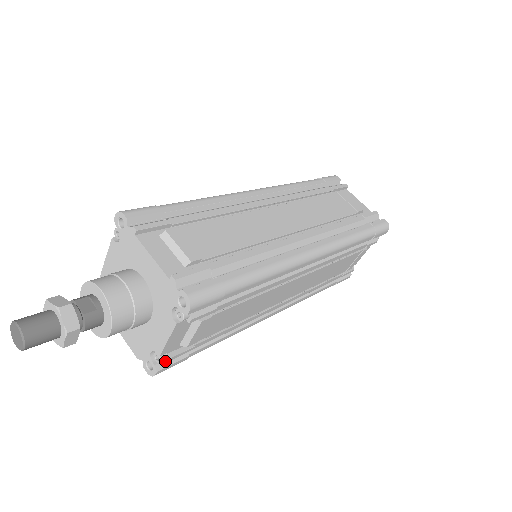
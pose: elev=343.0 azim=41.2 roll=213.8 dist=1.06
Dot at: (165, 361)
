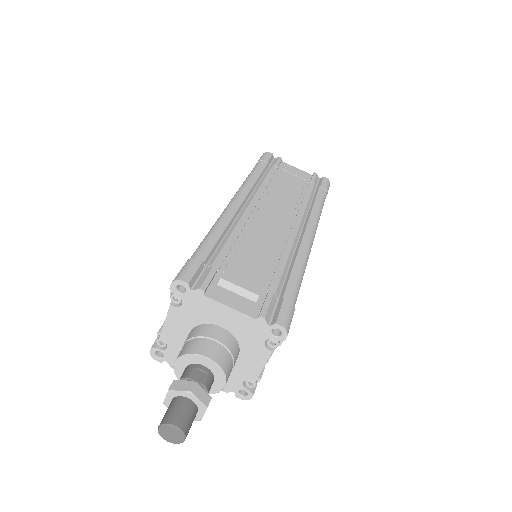
Dot at: occluded
